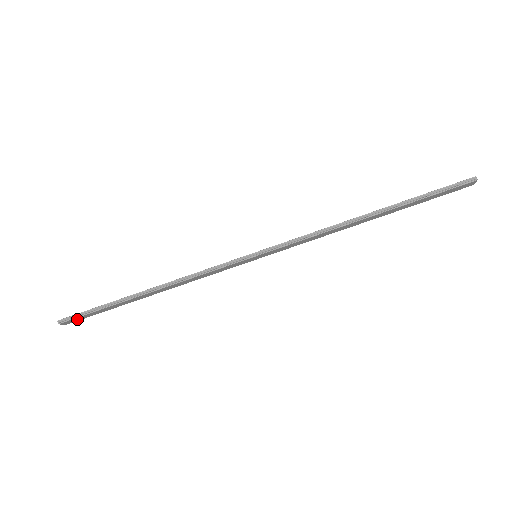
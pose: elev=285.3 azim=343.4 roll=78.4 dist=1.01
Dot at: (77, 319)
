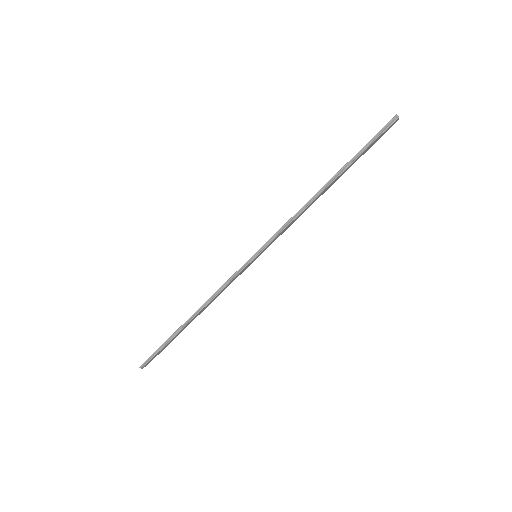
Dot at: (152, 359)
